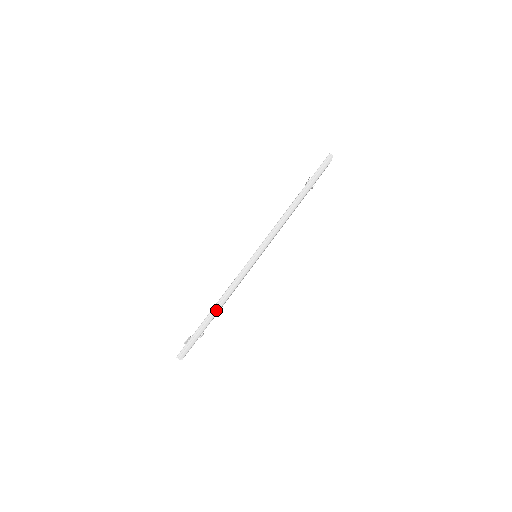
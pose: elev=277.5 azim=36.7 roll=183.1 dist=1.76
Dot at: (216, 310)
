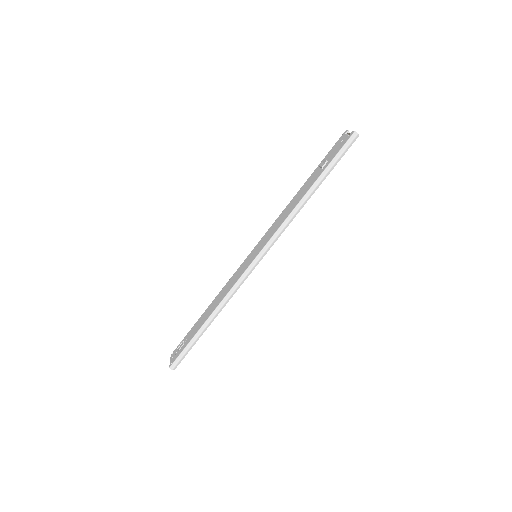
Dot at: (211, 321)
